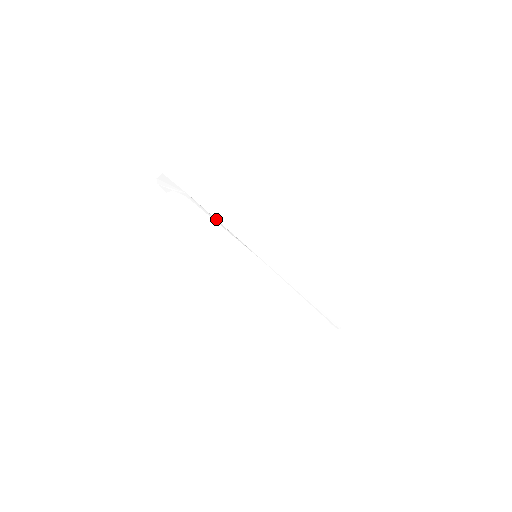
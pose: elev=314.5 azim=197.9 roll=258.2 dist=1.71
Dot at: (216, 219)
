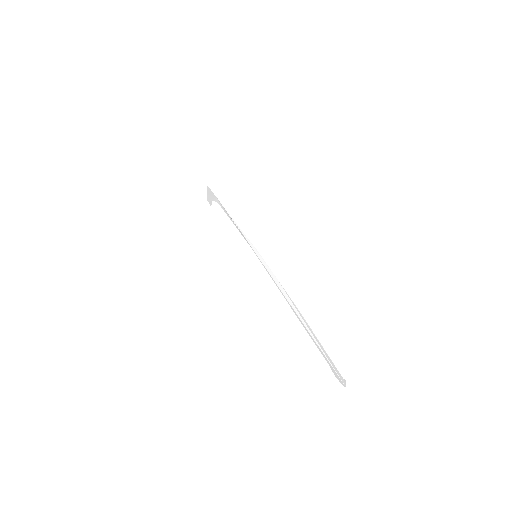
Dot at: (232, 219)
